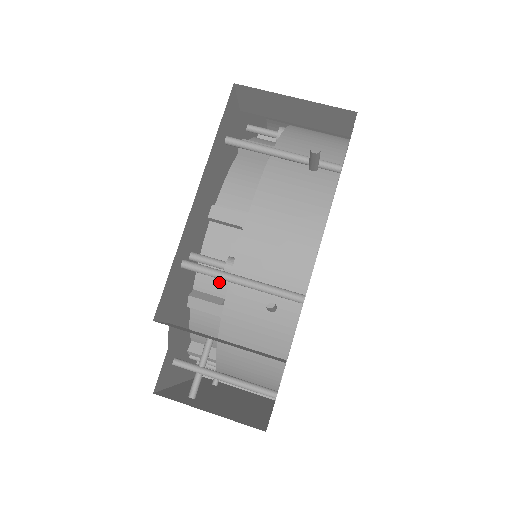
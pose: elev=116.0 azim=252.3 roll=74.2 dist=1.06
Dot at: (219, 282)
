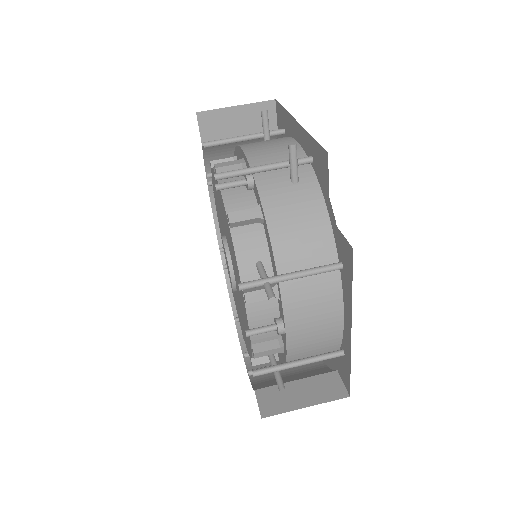
Dot at: (245, 202)
